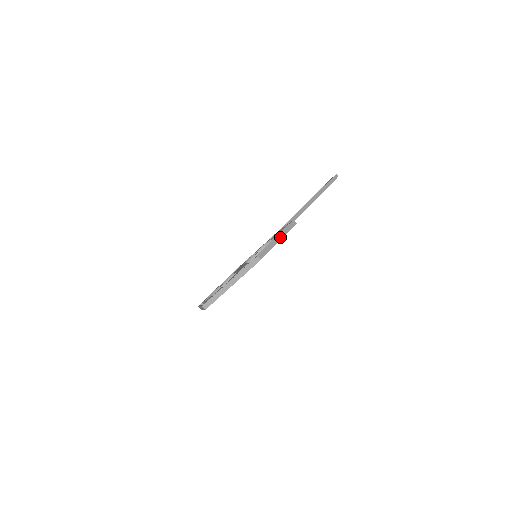
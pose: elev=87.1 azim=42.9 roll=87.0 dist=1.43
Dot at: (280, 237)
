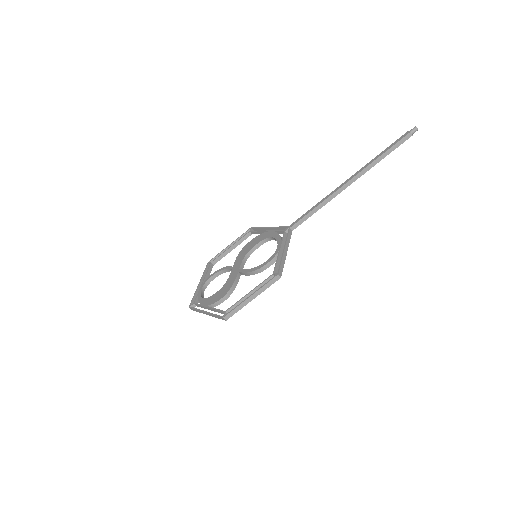
Dot at: (255, 296)
